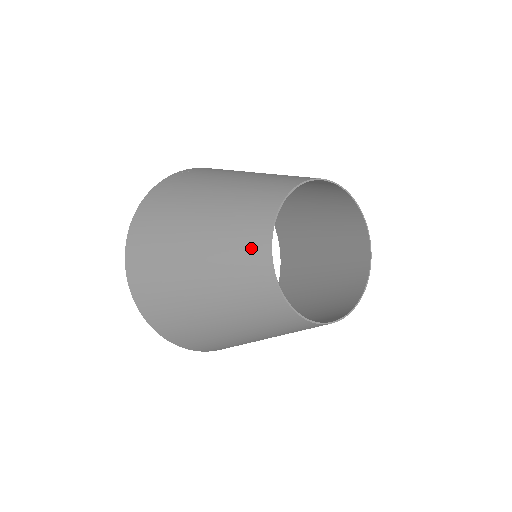
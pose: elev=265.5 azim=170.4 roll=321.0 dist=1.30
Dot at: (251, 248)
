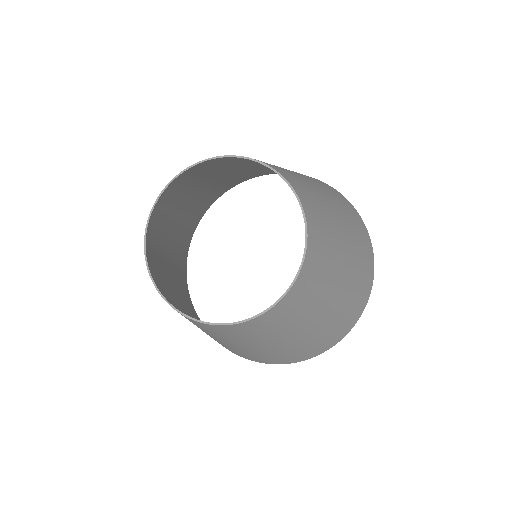
Dot at: (163, 202)
